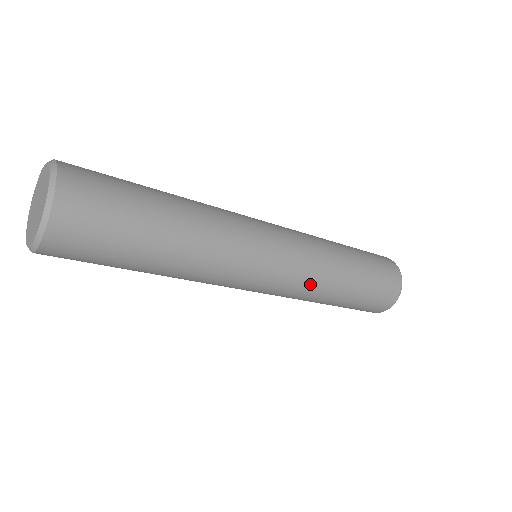
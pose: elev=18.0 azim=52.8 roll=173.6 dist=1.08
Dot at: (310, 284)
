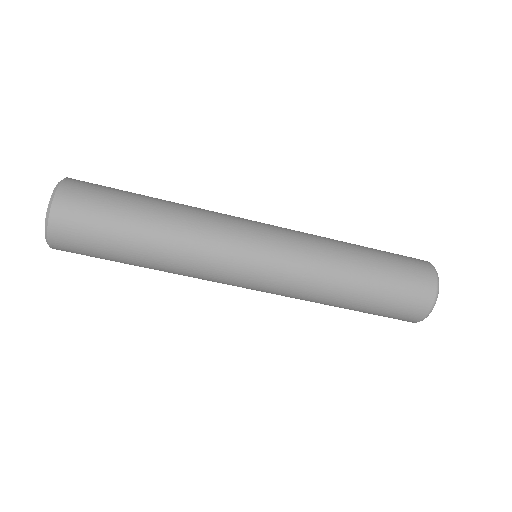
Dot at: (312, 261)
